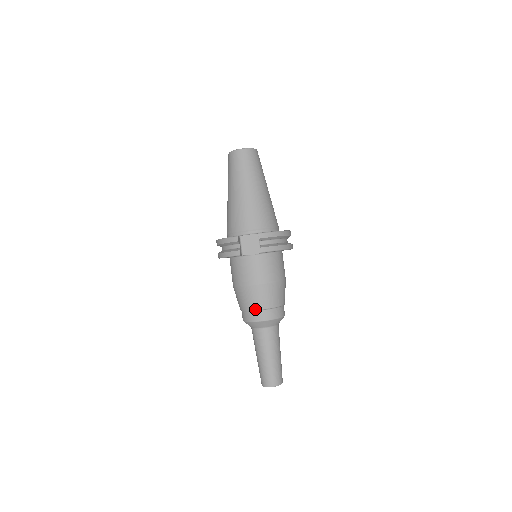
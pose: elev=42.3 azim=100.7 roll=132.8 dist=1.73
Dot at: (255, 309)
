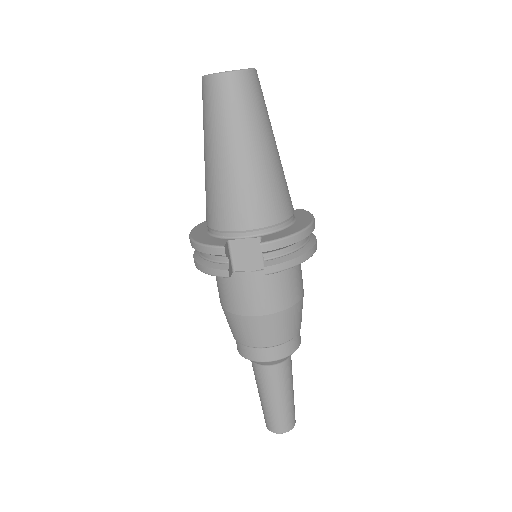
Dot at: (256, 346)
